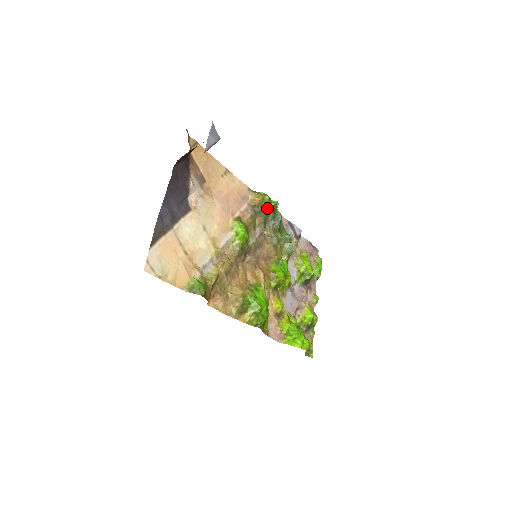
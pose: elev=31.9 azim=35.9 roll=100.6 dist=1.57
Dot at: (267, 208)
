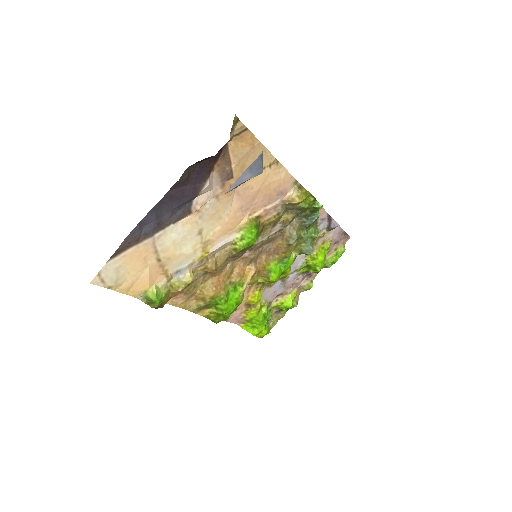
Dot at: (305, 208)
